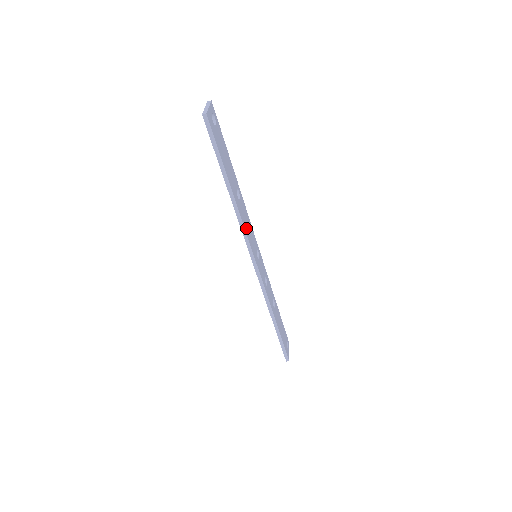
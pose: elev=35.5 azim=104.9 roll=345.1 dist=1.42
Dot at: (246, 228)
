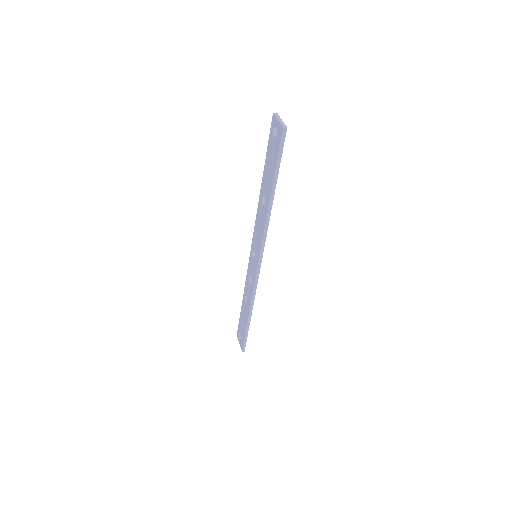
Dot at: occluded
